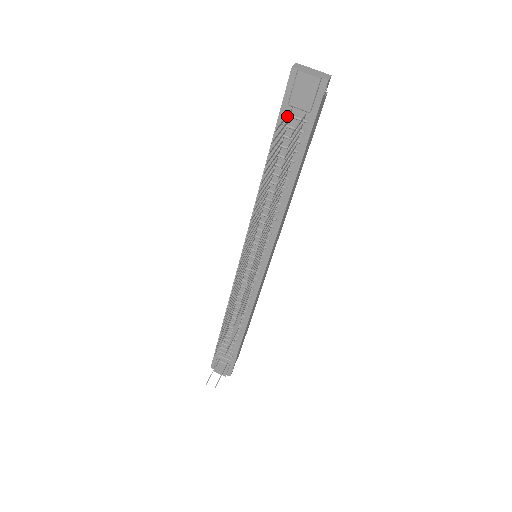
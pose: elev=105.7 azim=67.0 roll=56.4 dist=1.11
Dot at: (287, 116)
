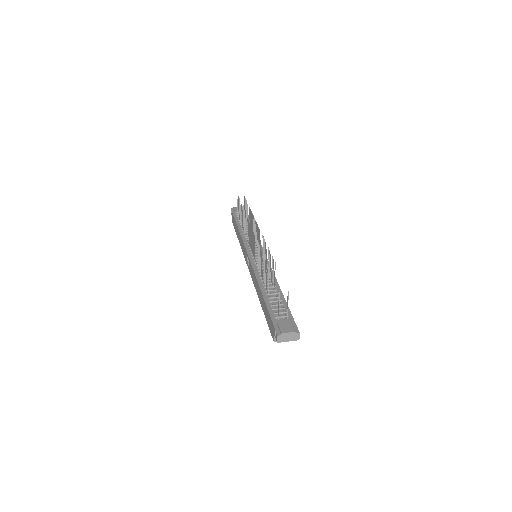
Dot at: (237, 209)
